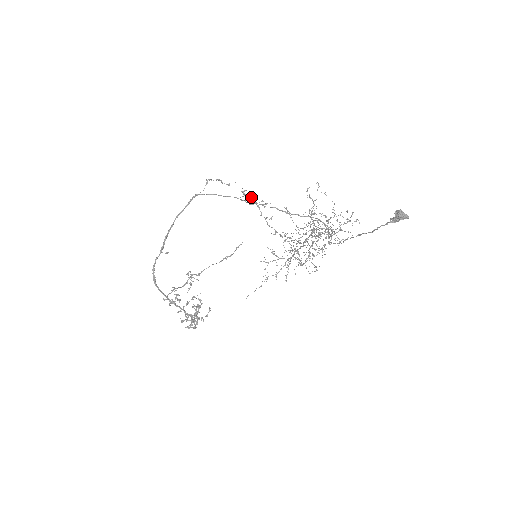
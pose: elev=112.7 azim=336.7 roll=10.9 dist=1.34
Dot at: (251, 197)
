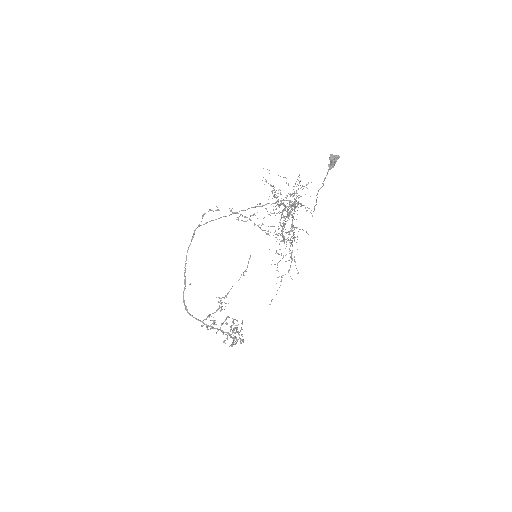
Dot at: (241, 214)
